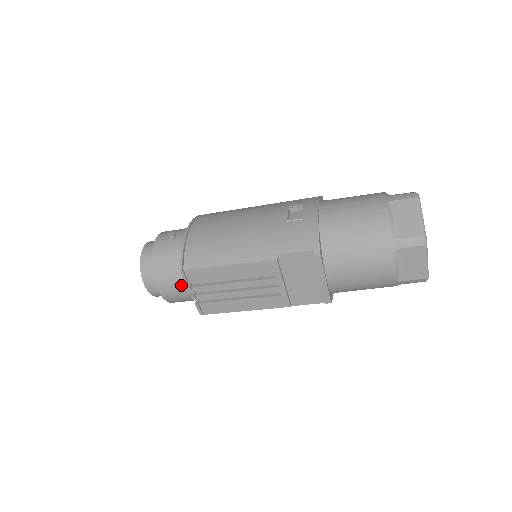
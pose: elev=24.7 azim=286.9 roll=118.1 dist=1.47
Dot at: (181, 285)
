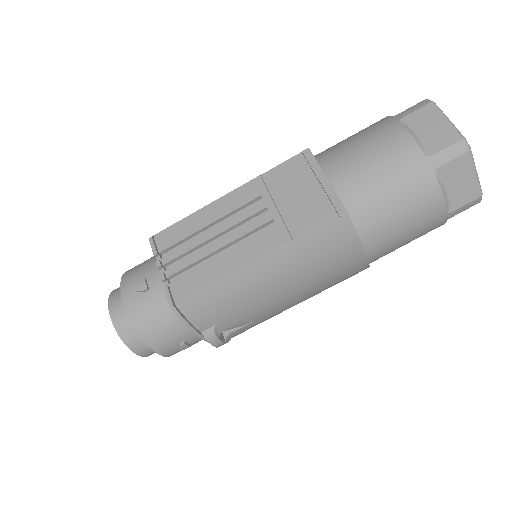
Dot at: (152, 278)
